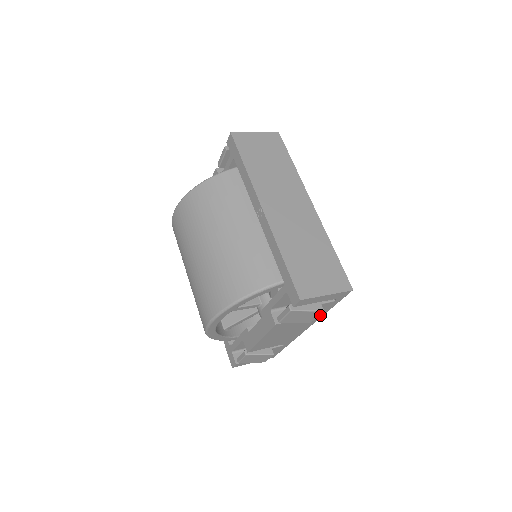
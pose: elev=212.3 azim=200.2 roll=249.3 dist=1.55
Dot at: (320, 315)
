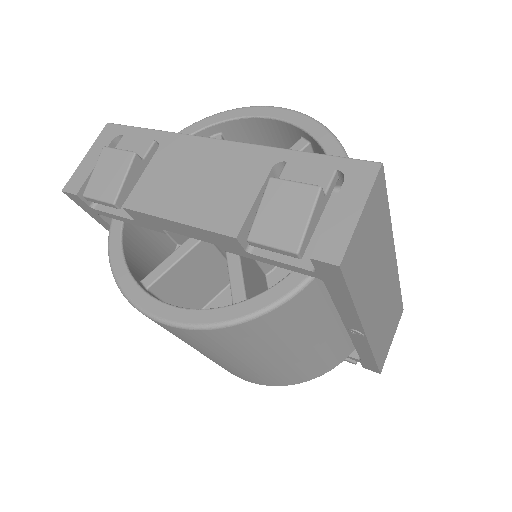
Dot at: occluded
